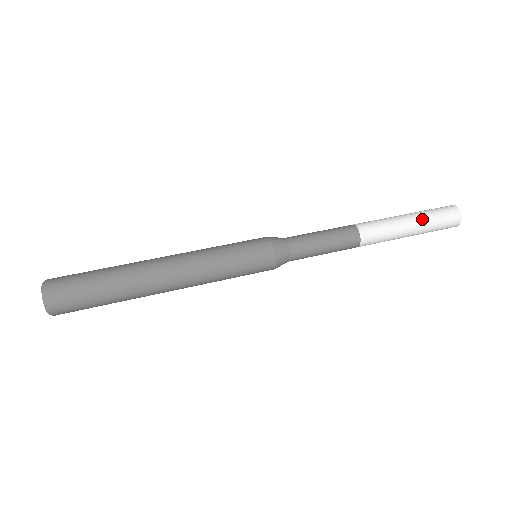
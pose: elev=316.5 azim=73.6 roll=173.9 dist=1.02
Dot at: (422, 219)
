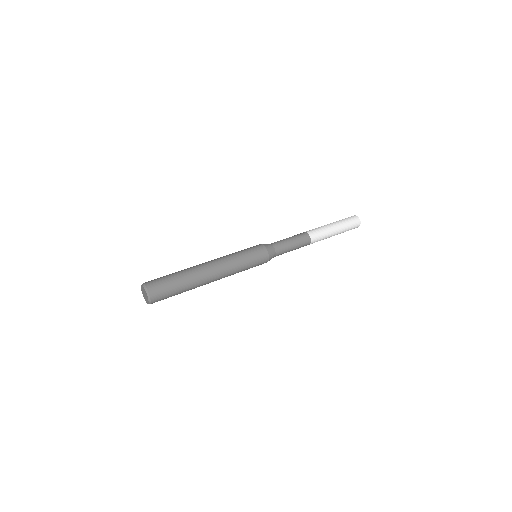
Dot at: (342, 229)
